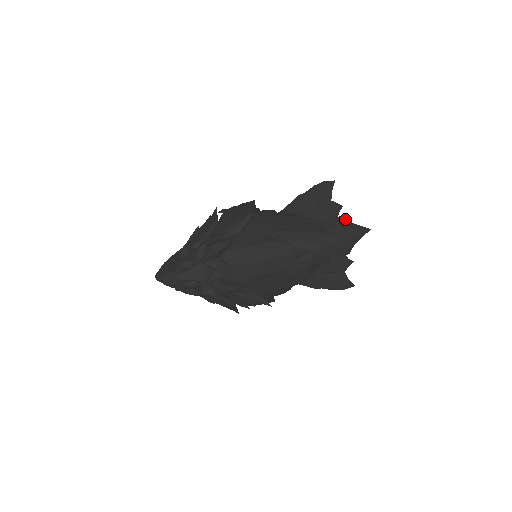
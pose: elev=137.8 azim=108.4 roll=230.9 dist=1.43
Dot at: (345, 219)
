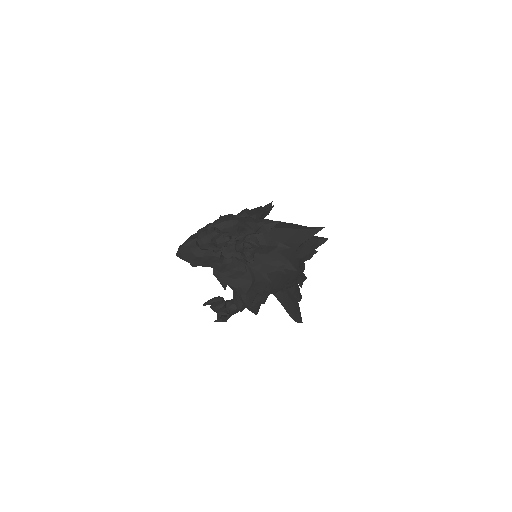
Dot at: occluded
